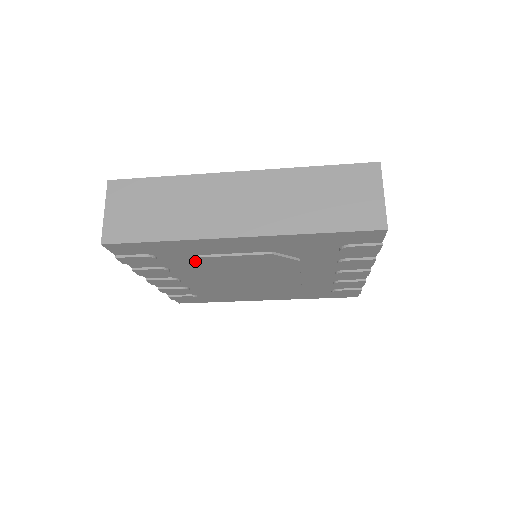
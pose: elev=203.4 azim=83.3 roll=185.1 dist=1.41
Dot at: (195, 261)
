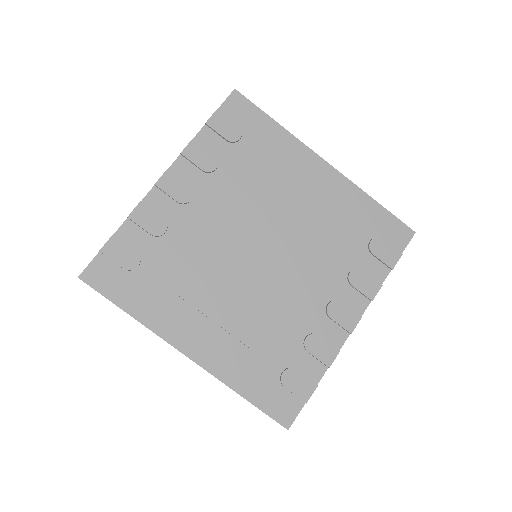
Dot at: (254, 173)
